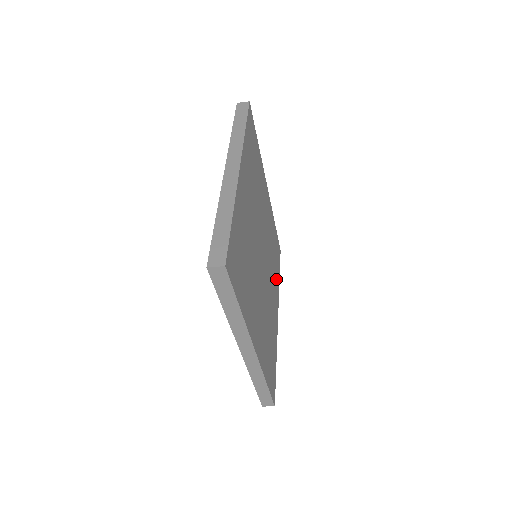
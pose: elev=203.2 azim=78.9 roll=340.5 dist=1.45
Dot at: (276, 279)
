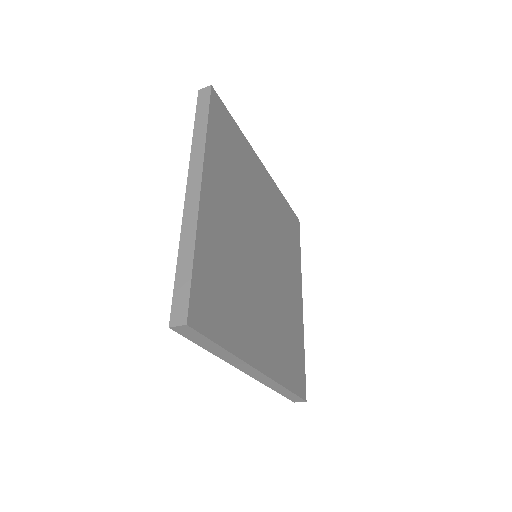
Dot at: (294, 260)
